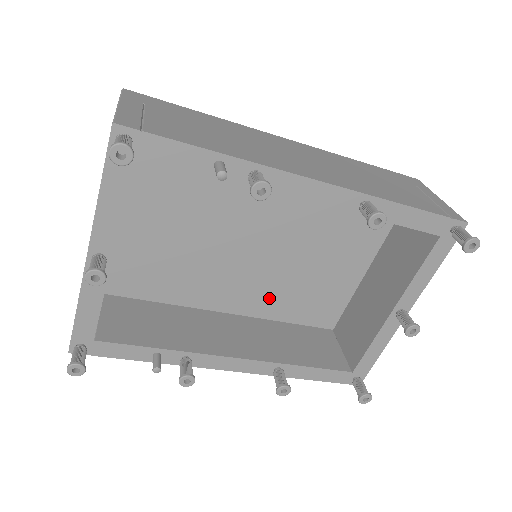
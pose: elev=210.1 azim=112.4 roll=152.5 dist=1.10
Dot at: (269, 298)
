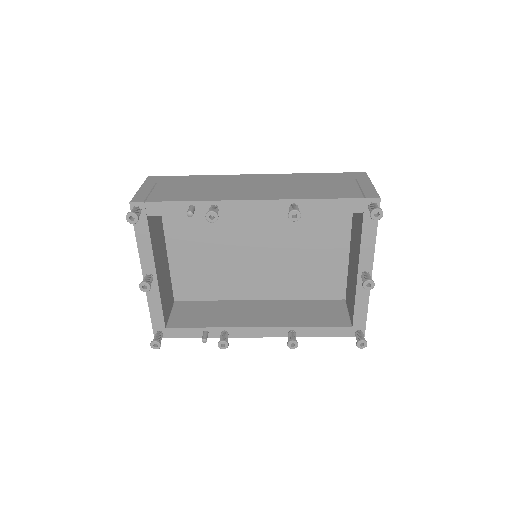
Dot at: (284, 284)
